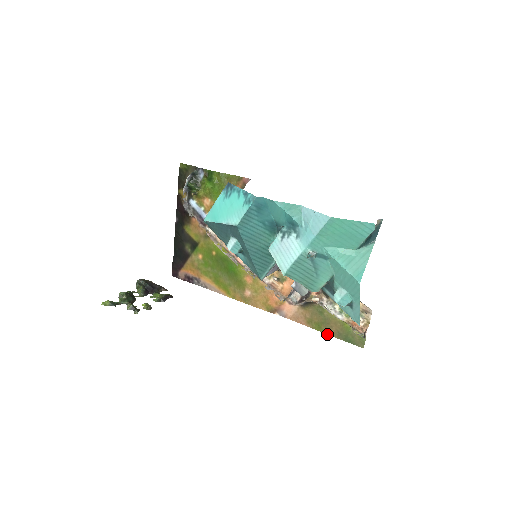
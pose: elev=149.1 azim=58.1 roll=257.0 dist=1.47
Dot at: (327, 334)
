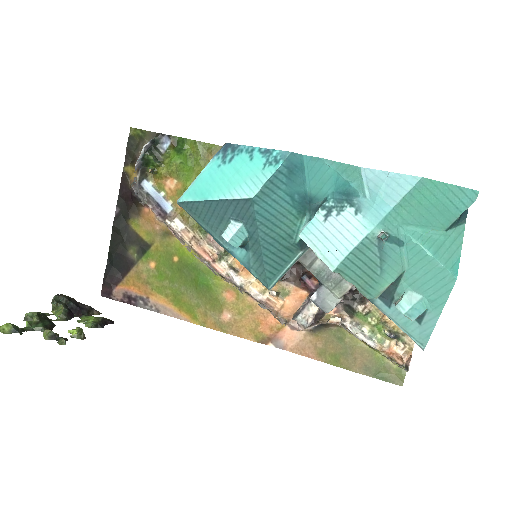
Dot at: (348, 369)
